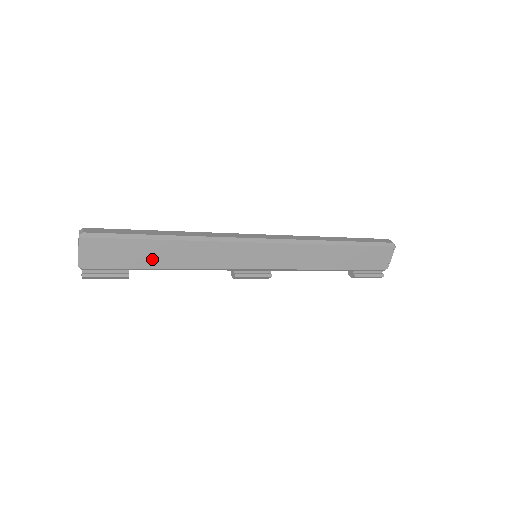
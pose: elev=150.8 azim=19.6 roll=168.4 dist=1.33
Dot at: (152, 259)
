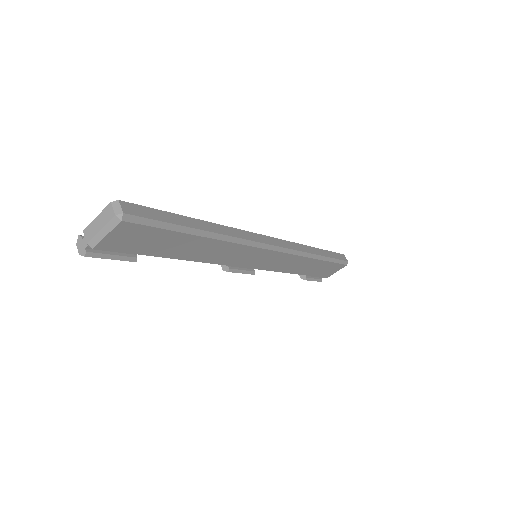
Dot at: (173, 250)
